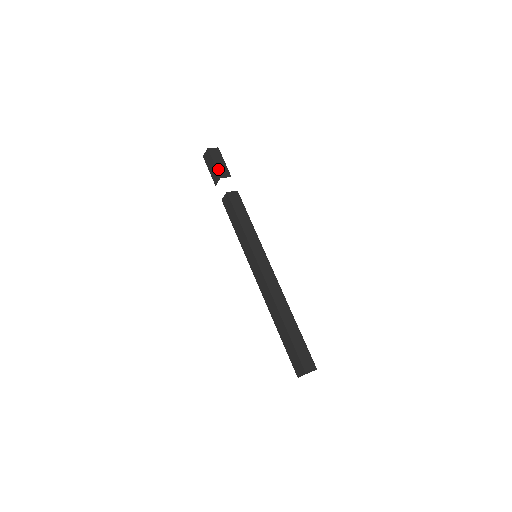
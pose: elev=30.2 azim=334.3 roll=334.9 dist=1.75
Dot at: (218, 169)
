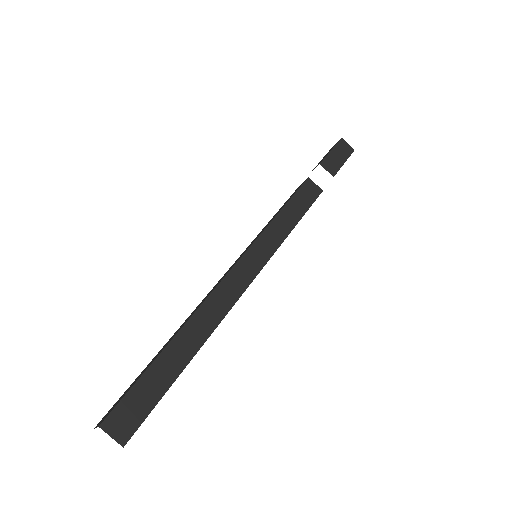
Dot at: (328, 157)
